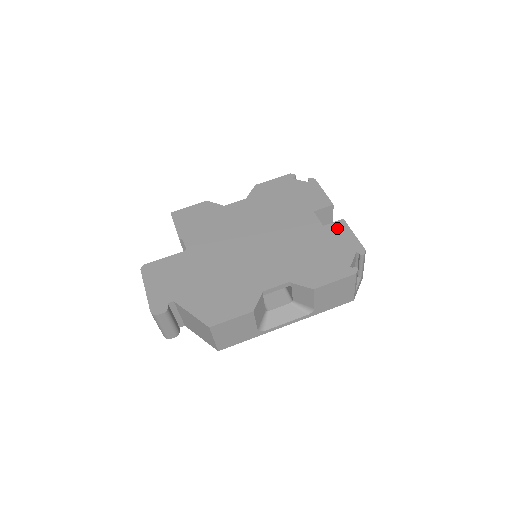
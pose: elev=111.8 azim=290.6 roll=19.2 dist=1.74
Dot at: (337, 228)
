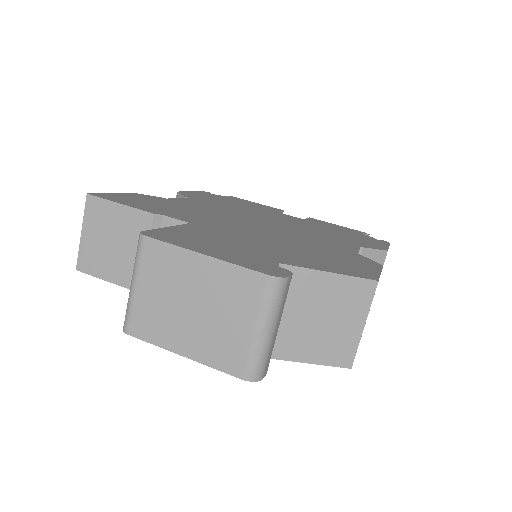
Dot at: (318, 221)
